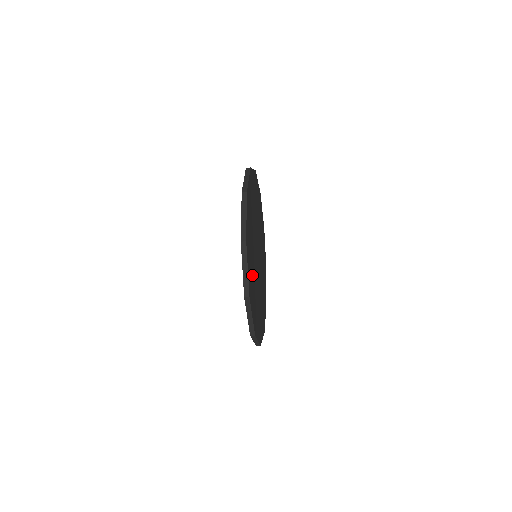
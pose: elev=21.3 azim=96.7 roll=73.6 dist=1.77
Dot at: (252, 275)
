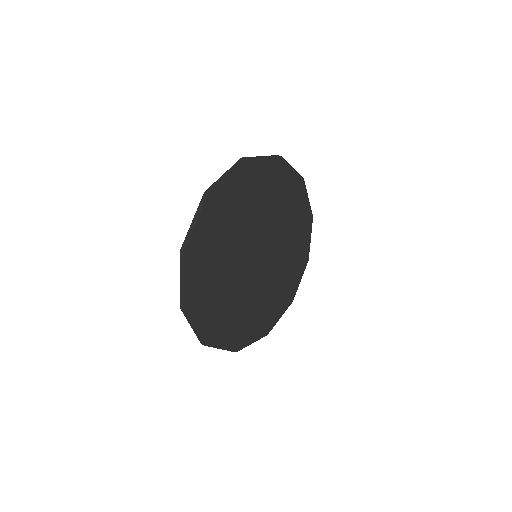
Dot at: (240, 320)
